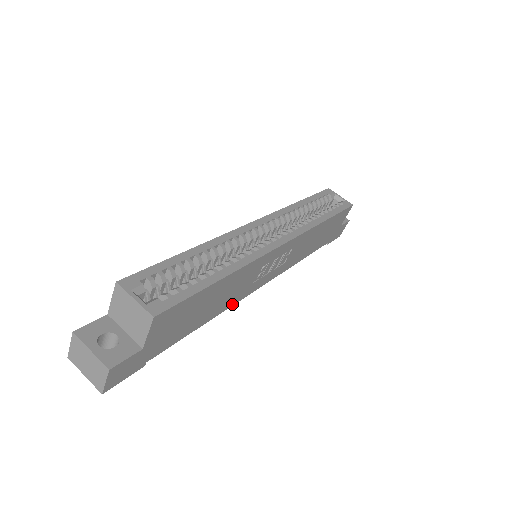
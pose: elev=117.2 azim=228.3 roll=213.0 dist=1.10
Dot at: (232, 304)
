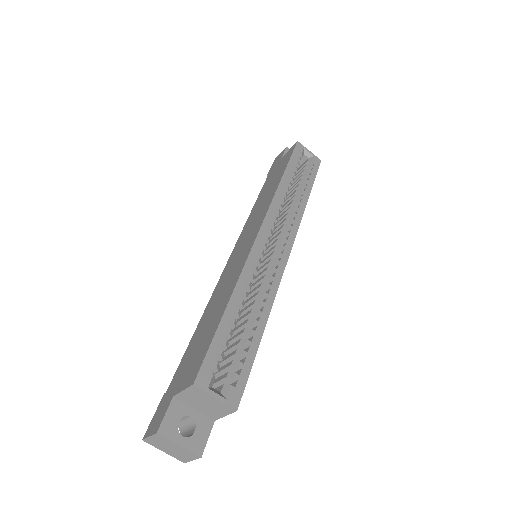
Dot at: occluded
